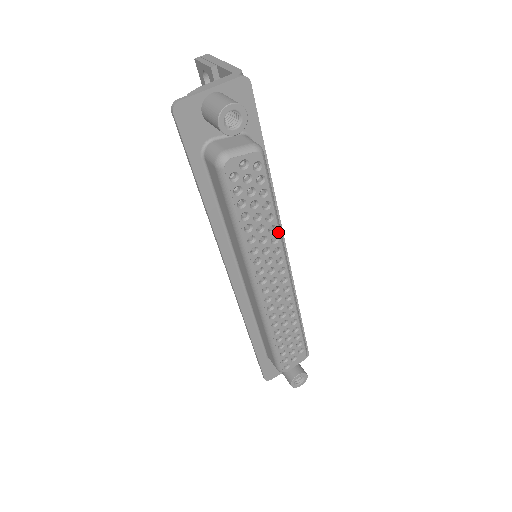
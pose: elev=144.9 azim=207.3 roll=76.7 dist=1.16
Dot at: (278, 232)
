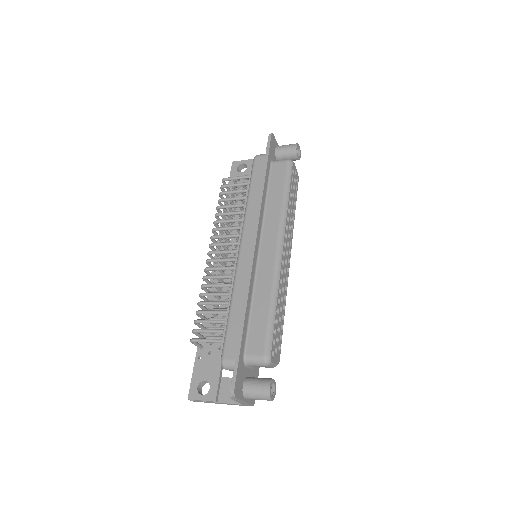
Dot at: (293, 225)
